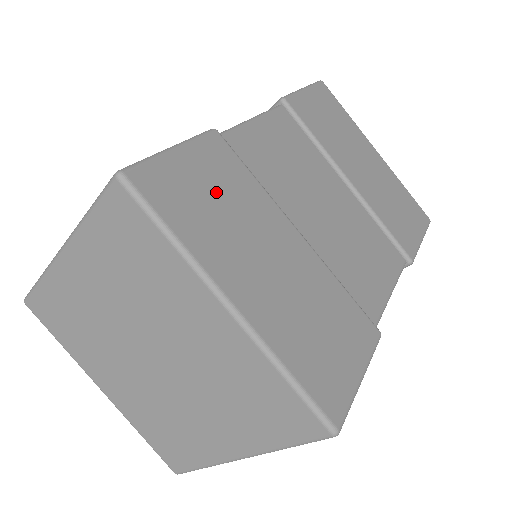
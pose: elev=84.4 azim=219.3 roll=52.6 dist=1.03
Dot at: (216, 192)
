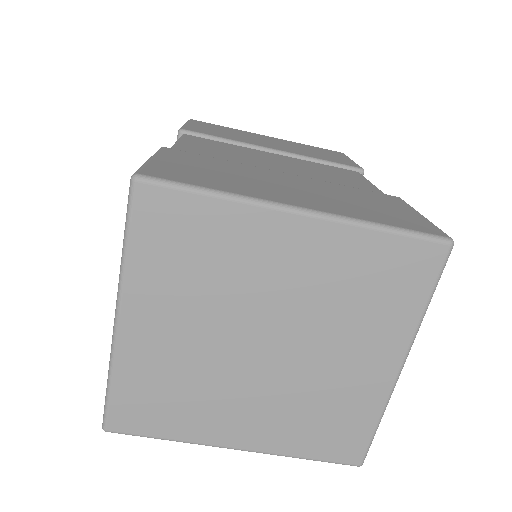
Dot at: (207, 169)
